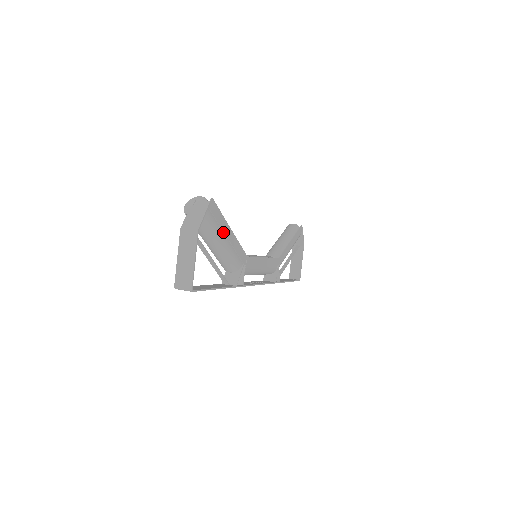
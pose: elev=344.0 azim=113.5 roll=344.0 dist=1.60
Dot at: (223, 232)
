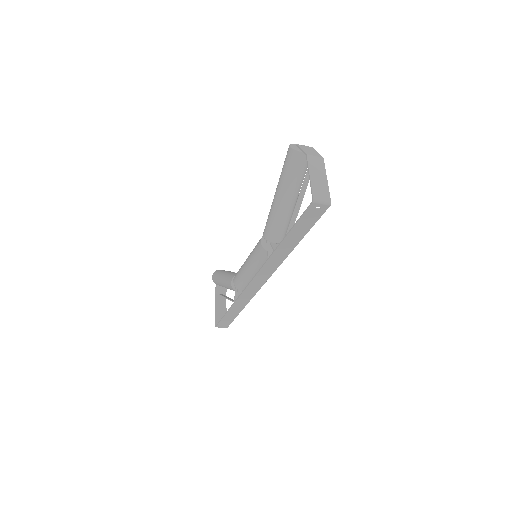
Dot at: occluded
